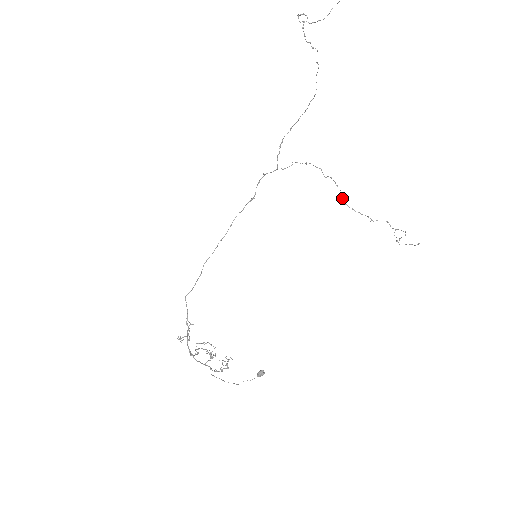
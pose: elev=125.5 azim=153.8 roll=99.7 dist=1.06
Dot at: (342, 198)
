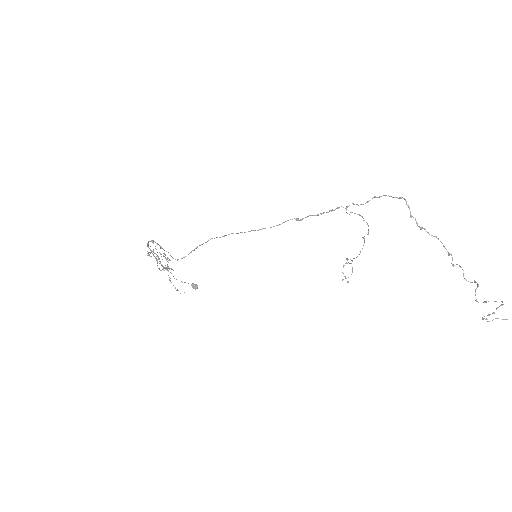
Dot at: occluded
